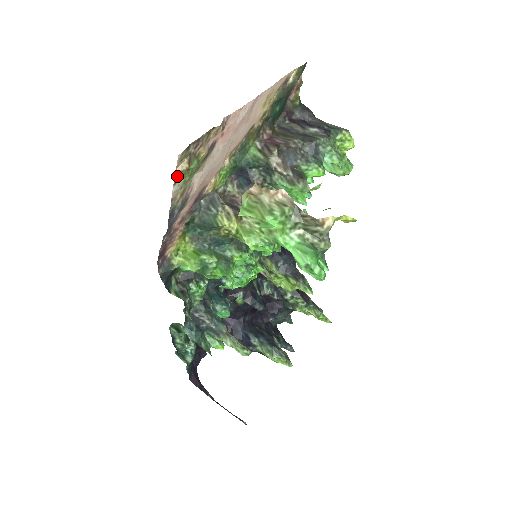
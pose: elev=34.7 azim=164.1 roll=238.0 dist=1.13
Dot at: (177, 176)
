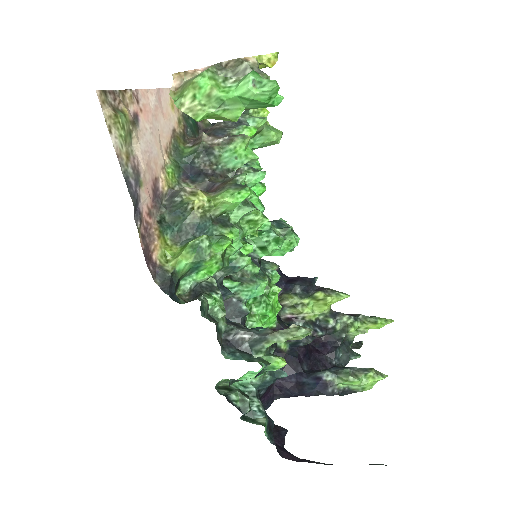
Dot at: (108, 122)
